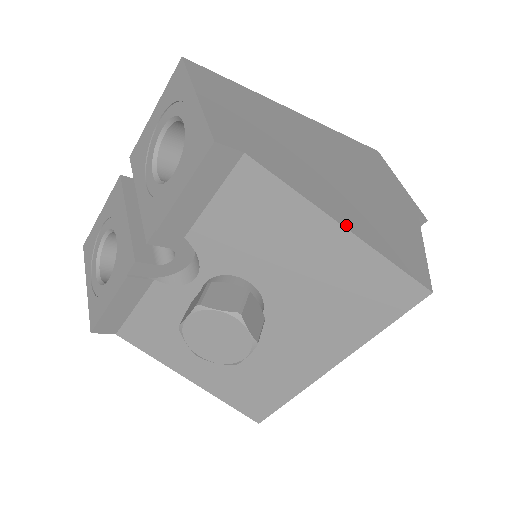
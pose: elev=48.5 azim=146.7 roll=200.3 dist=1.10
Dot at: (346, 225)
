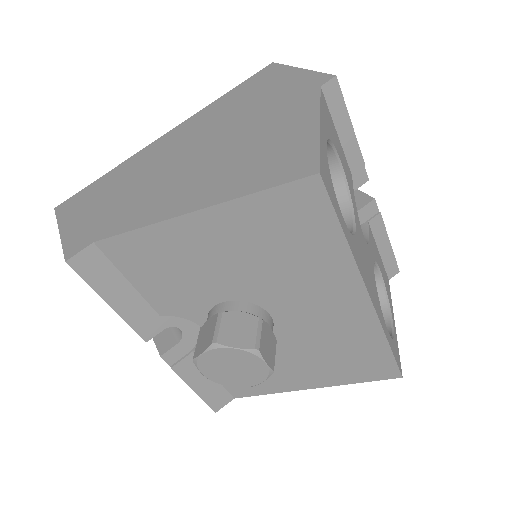
Dot at: (199, 206)
